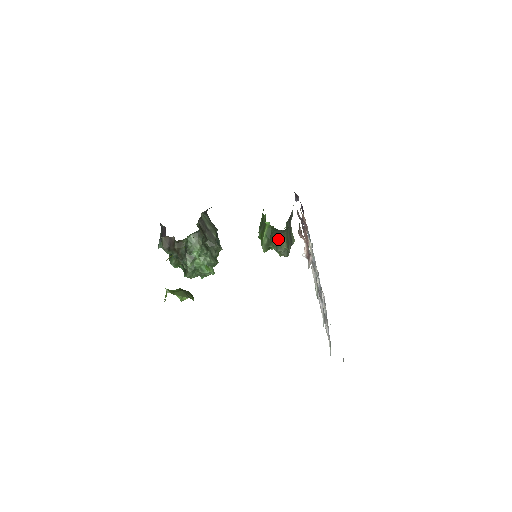
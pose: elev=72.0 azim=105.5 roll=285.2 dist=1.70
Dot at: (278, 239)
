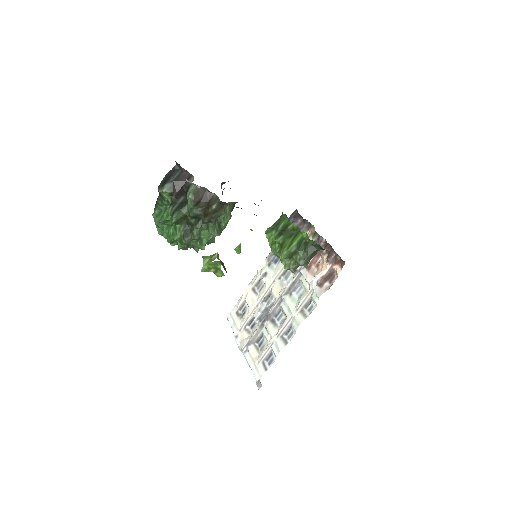
Dot at: (311, 254)
